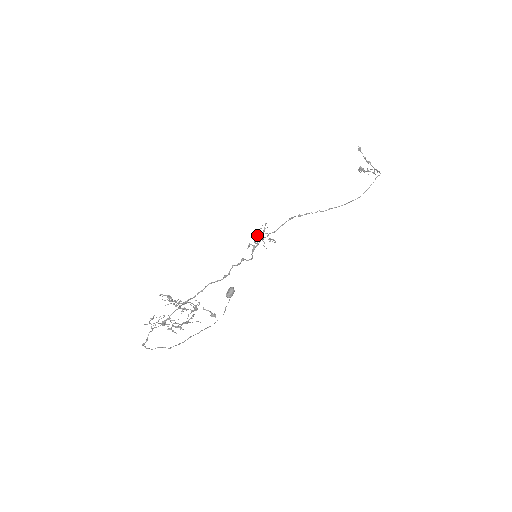
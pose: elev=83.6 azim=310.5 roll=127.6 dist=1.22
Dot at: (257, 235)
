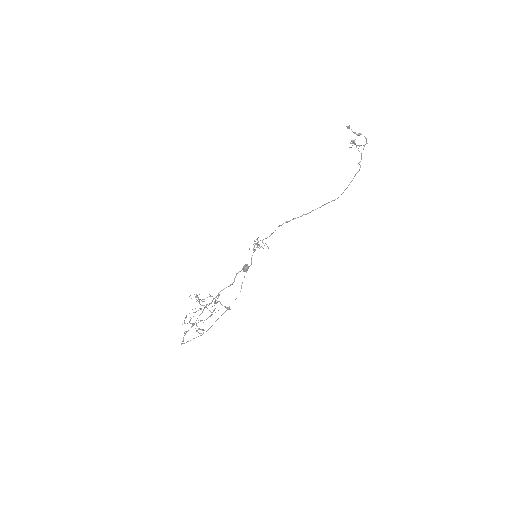
Dot at: occluded
